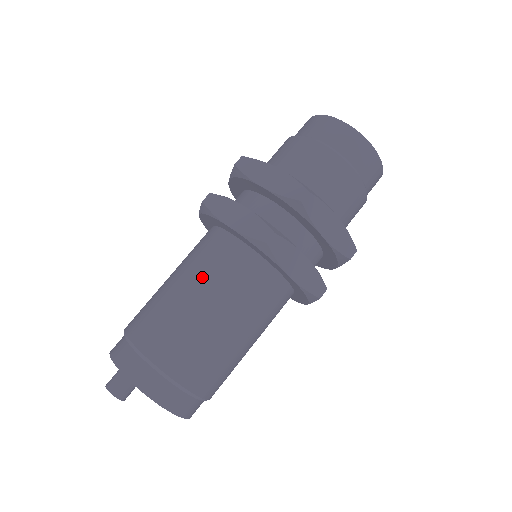
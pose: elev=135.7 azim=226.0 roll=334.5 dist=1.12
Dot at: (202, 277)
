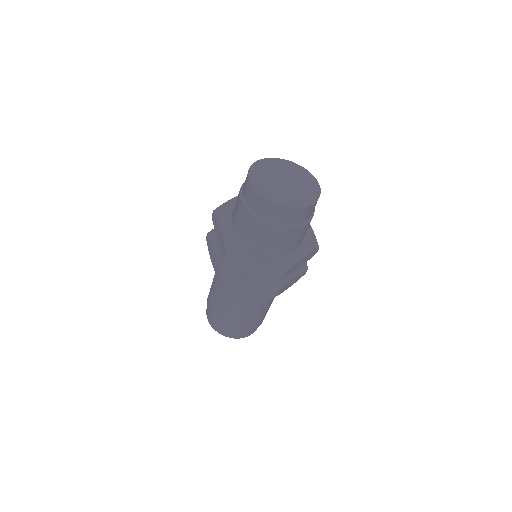
Dot at: (217, 281)
